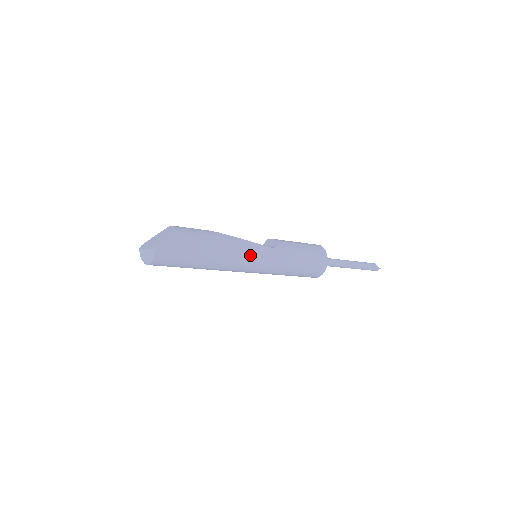
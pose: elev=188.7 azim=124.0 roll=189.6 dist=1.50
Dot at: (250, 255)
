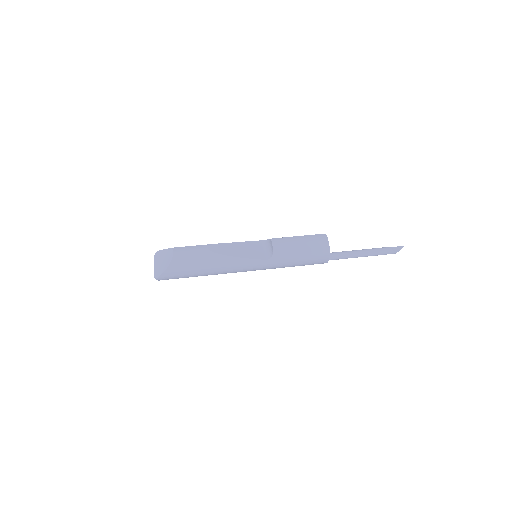
Dot at: (243, 269)
